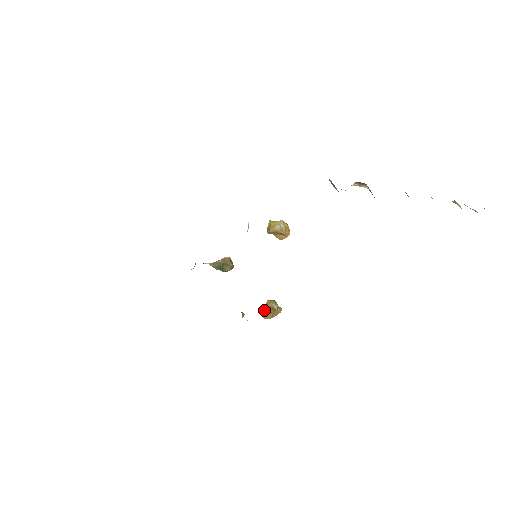
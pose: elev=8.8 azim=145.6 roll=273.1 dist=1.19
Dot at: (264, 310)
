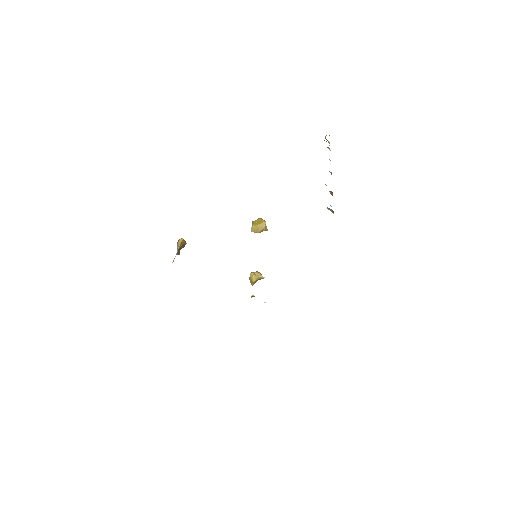
Dot at: (254, 282)
